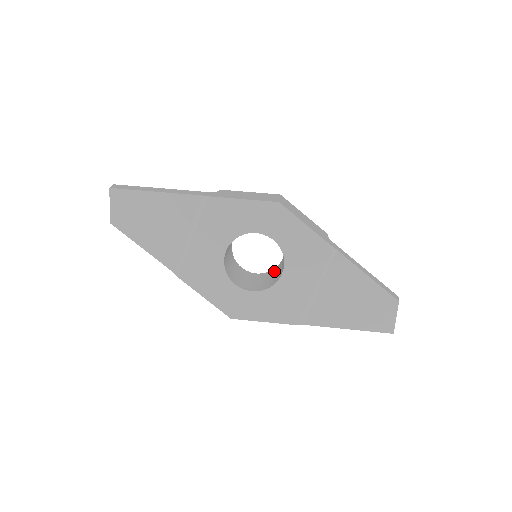
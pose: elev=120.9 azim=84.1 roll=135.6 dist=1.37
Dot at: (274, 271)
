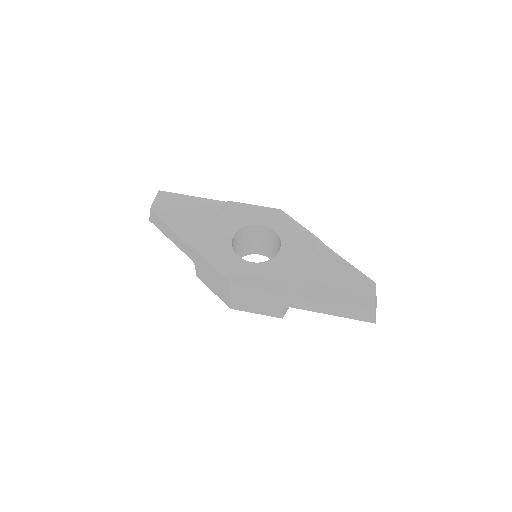
Dot at: occluded
